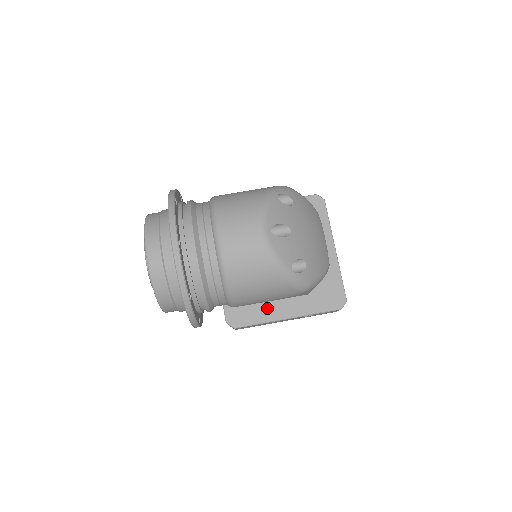
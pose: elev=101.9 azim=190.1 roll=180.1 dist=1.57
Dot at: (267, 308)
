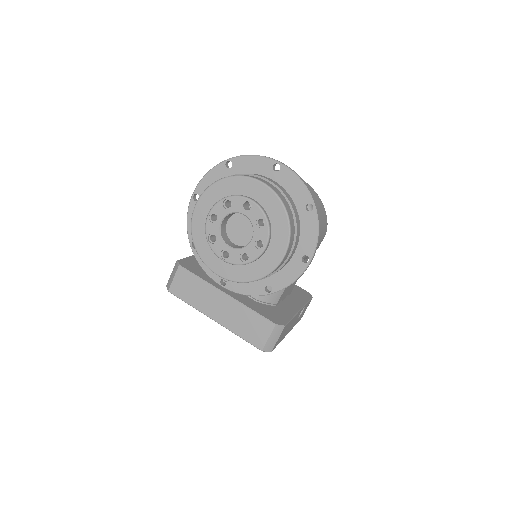
Dot at: (283, 308)
